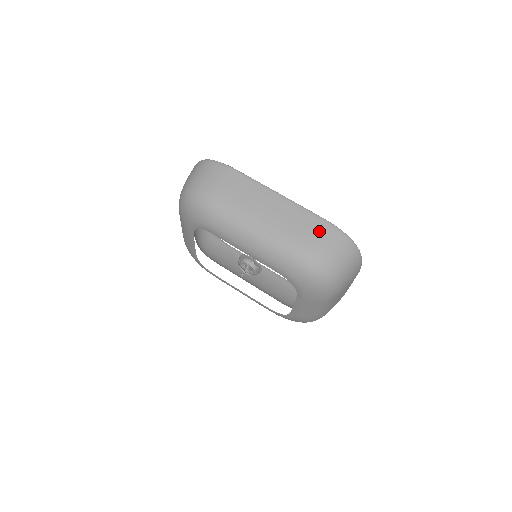
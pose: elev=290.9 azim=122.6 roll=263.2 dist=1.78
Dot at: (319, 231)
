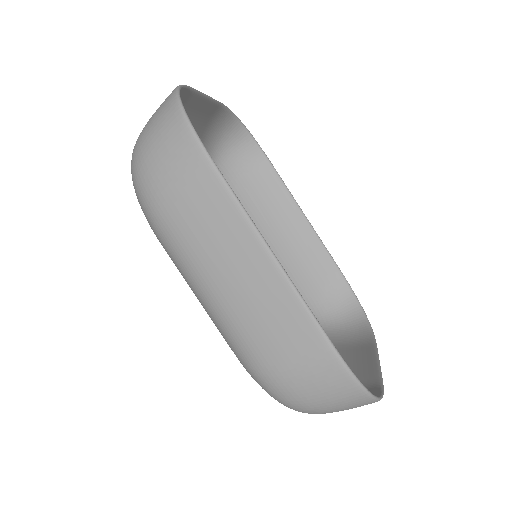
Dot at: (310, 361)
